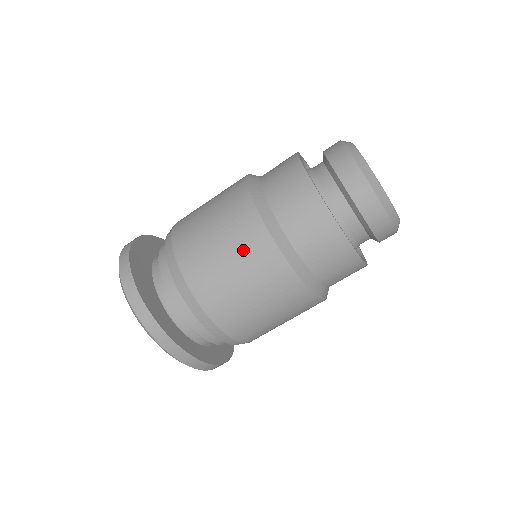
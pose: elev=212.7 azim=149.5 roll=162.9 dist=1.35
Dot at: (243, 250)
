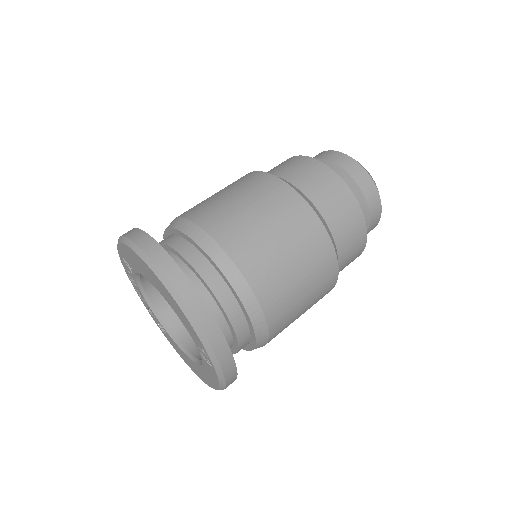
Dot at: (281, 214)
